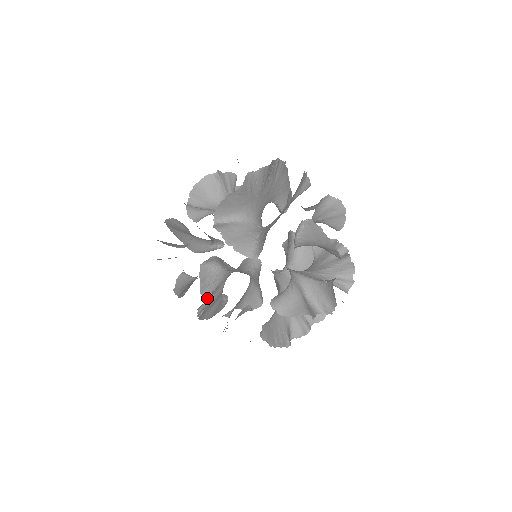
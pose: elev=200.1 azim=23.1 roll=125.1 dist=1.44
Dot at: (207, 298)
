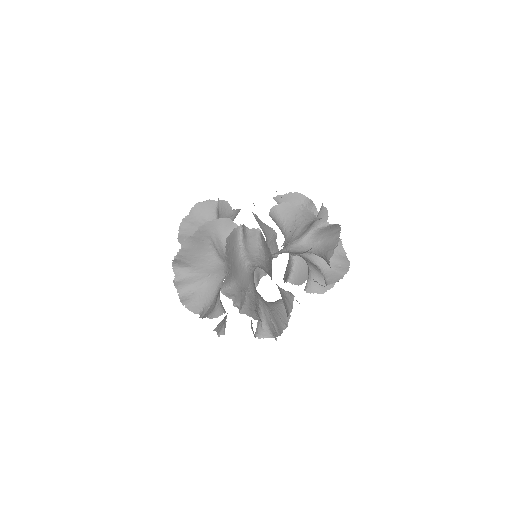
Dot at: occluded
